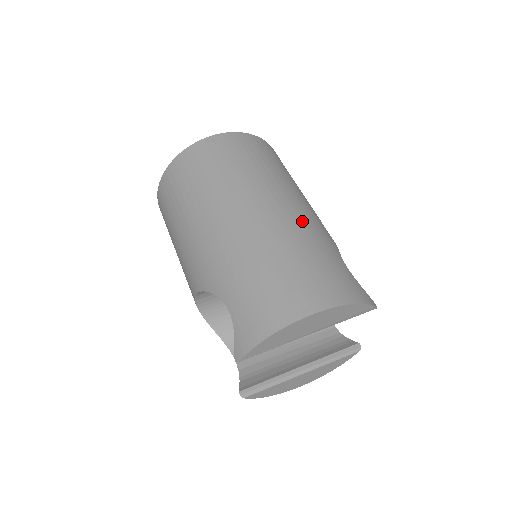
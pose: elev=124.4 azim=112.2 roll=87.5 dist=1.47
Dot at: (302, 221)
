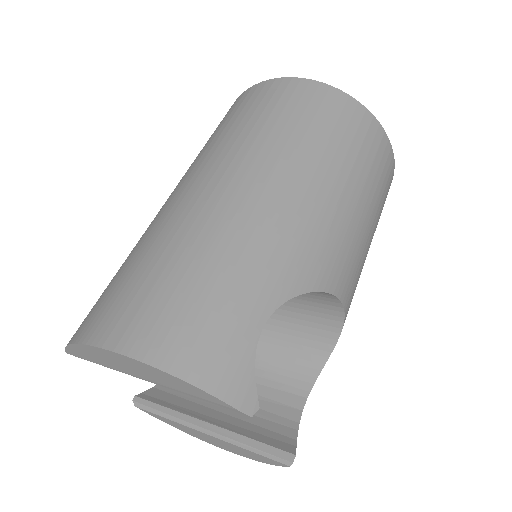
Dot at: (259, 226)
